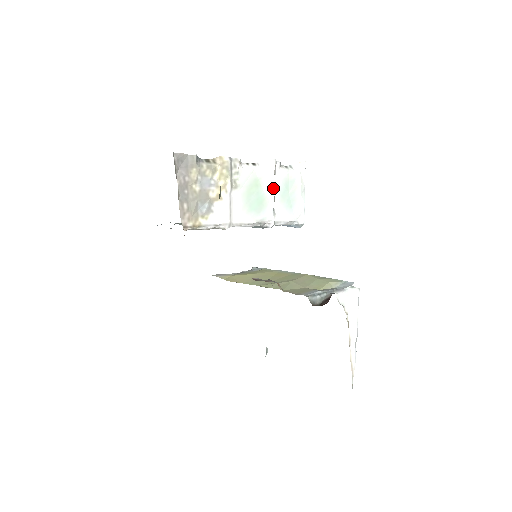
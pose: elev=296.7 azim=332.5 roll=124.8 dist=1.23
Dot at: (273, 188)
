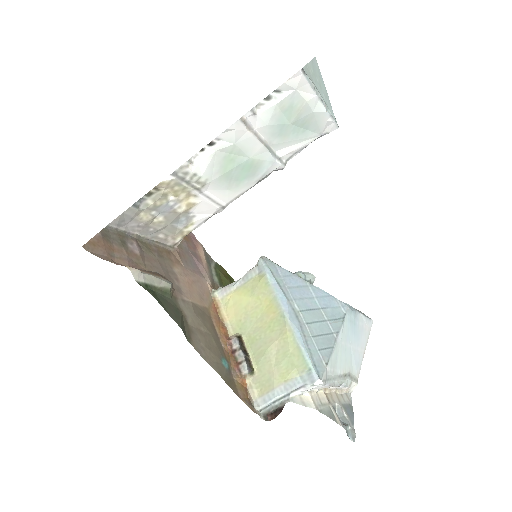
Dot at: (258, 144)
